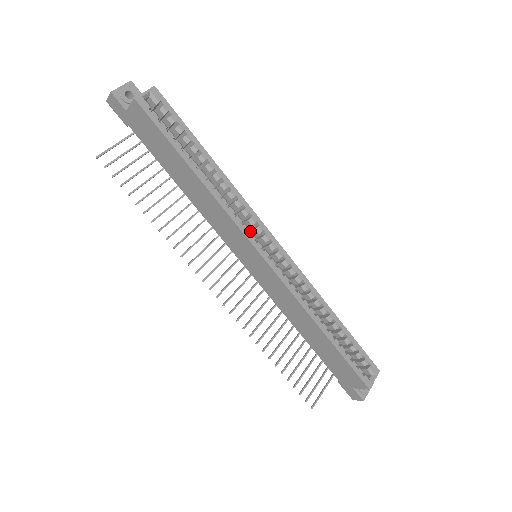
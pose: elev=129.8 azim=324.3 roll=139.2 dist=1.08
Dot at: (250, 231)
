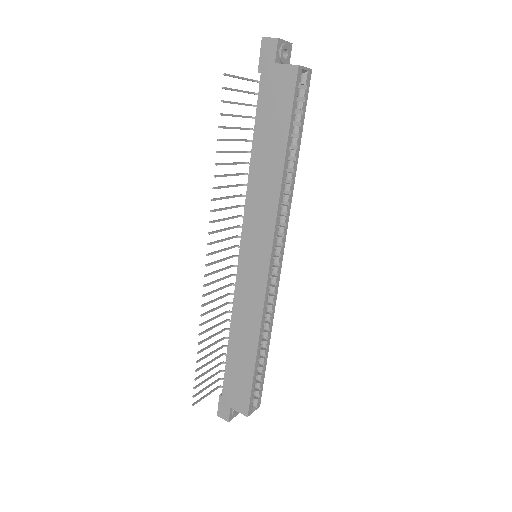
Dot at: occluded
